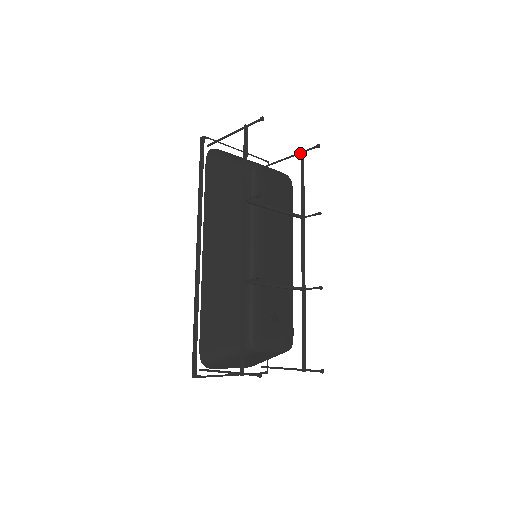
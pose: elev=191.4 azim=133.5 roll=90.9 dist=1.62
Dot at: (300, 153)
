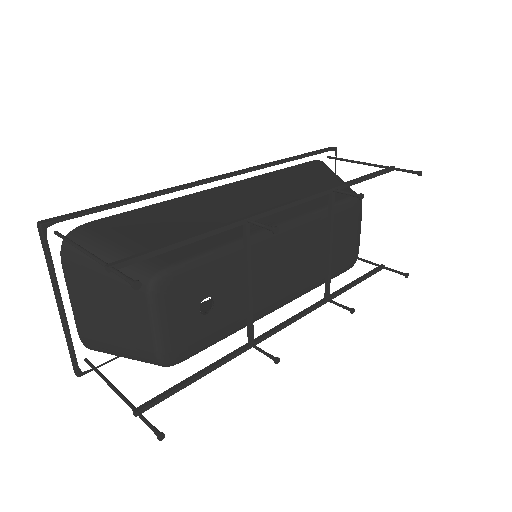
Dot at: (380, 265)
